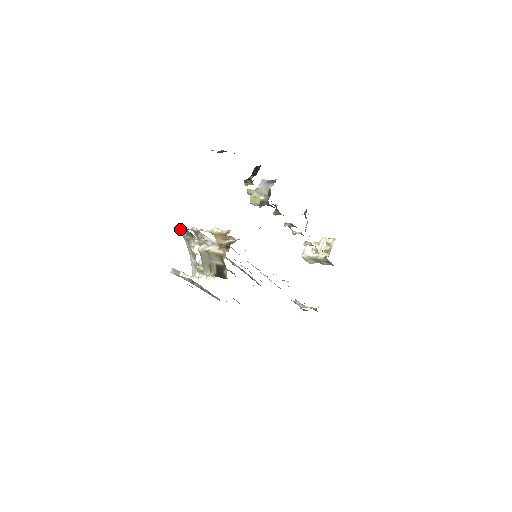
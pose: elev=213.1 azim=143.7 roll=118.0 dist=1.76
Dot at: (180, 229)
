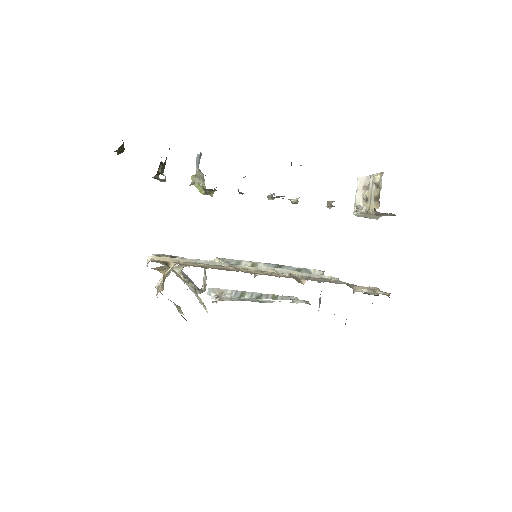
Dot at: occluded
